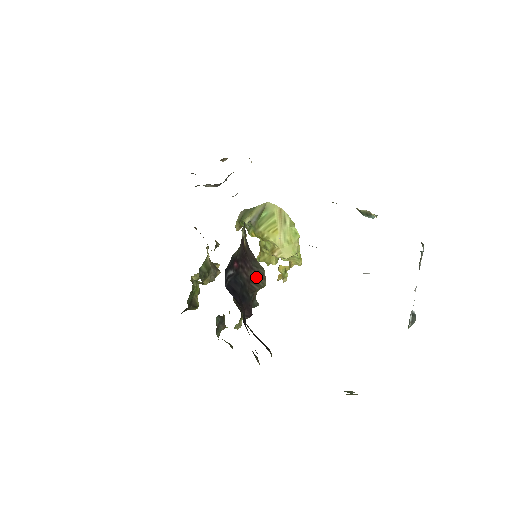
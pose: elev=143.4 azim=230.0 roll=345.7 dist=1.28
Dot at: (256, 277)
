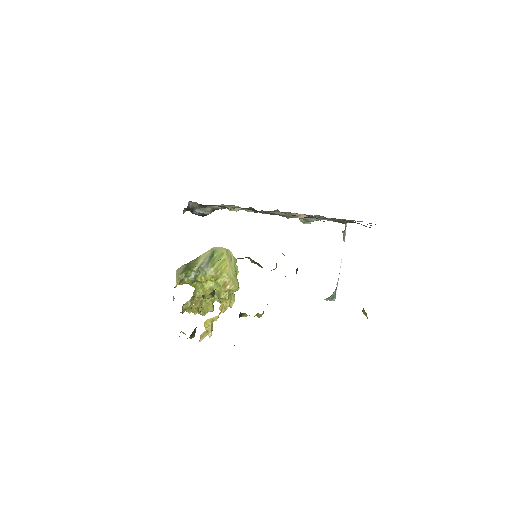
Dot at: occluded
